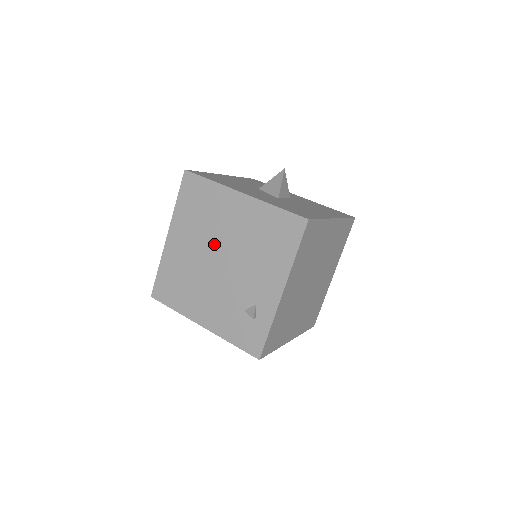
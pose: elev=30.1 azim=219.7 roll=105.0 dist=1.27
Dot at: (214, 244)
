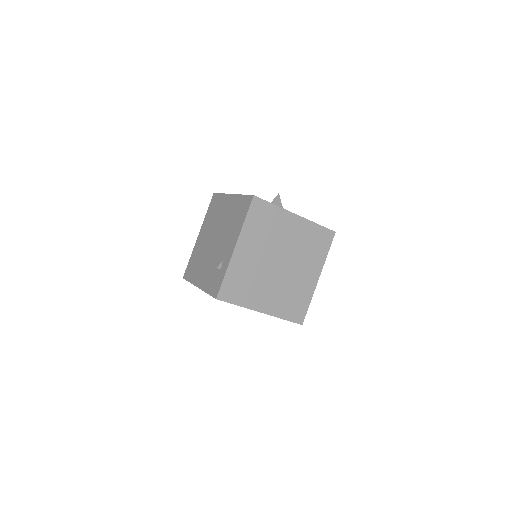
Dot at: (215, 231)
